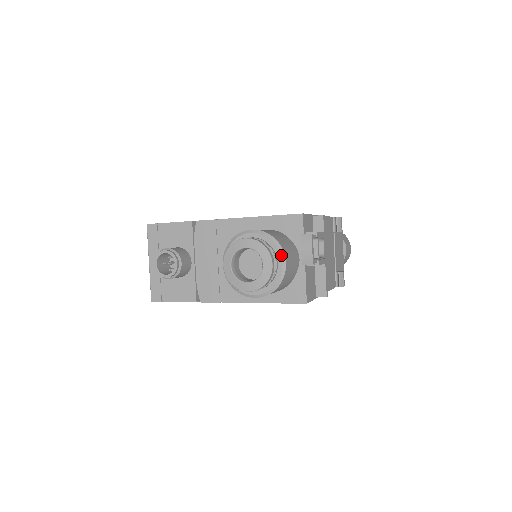
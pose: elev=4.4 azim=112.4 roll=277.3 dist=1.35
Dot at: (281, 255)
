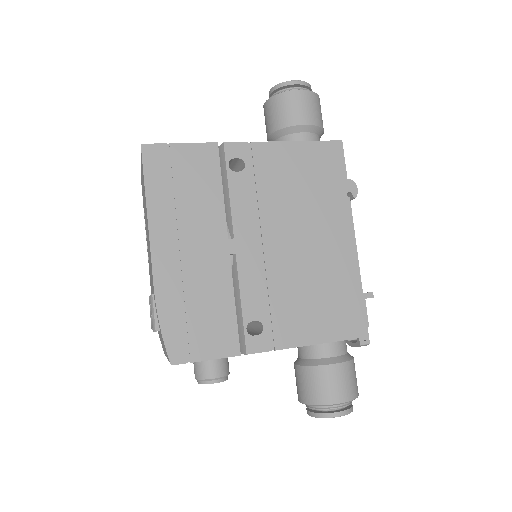
Dot at: occluded
